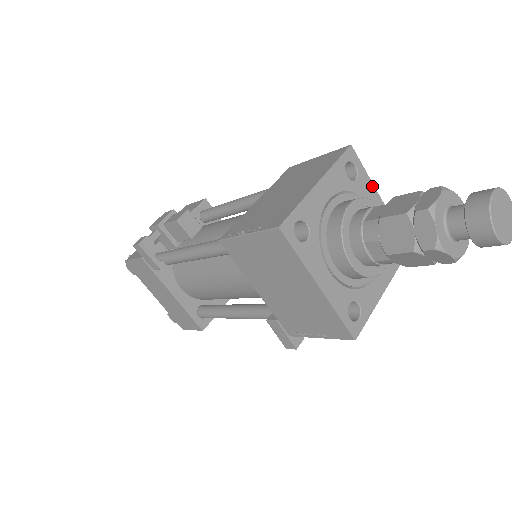
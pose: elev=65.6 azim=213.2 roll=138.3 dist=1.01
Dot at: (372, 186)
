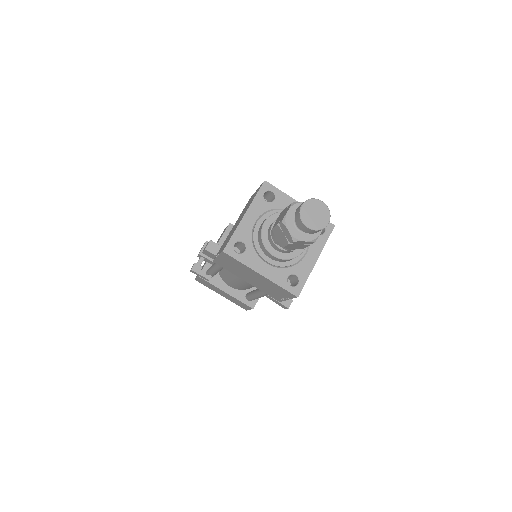
Dot at: (290, 198)
